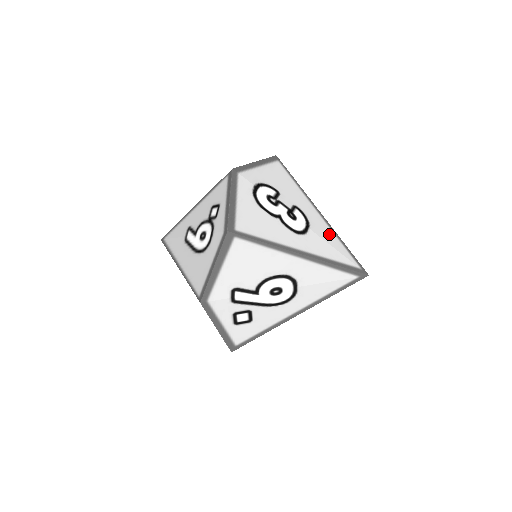
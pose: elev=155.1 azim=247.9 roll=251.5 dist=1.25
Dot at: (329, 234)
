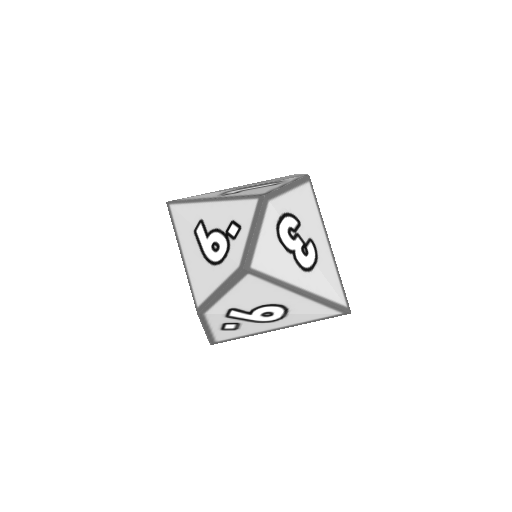
Dot at: (331, 270)
